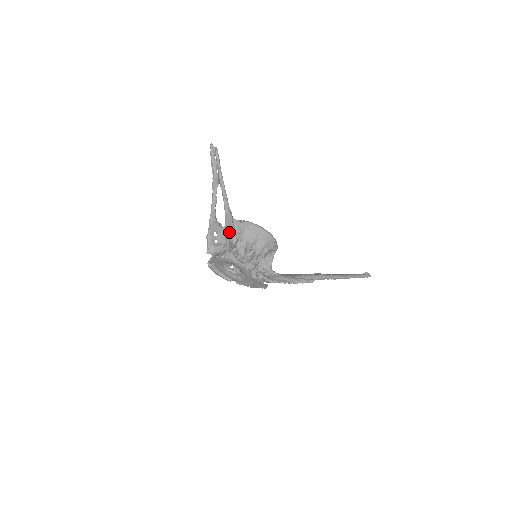
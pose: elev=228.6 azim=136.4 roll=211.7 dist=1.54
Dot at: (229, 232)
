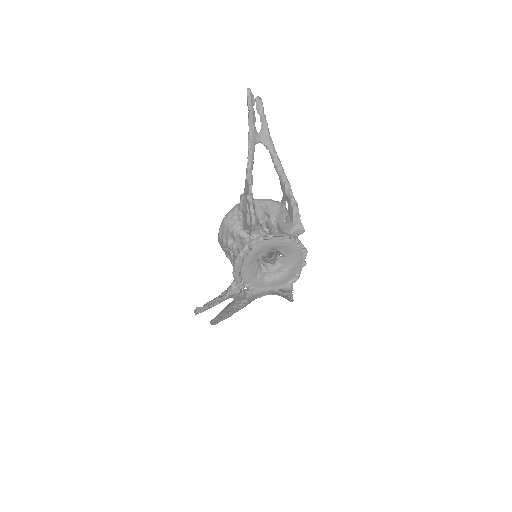
Dot at: (294, 207)
